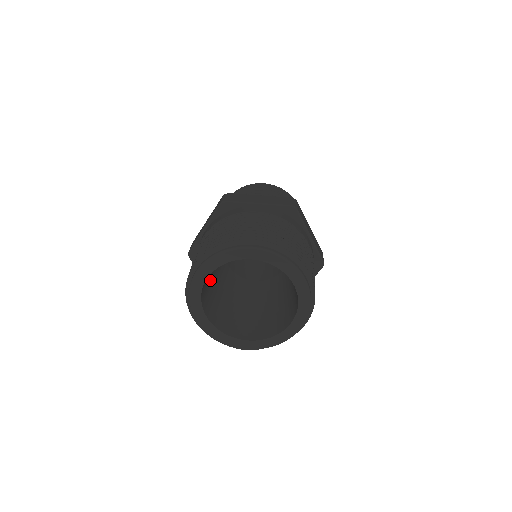
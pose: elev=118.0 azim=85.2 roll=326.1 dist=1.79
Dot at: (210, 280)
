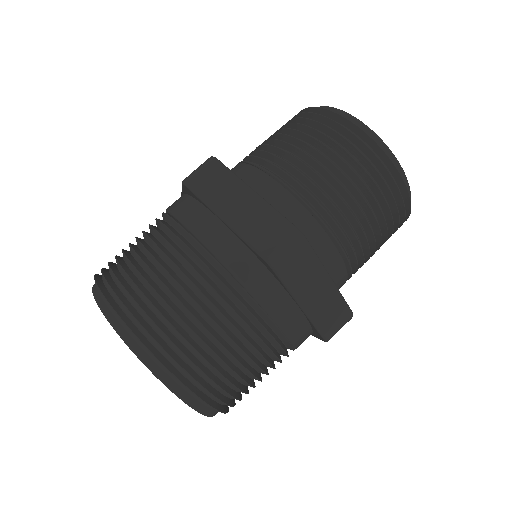
Dot at: occluded
